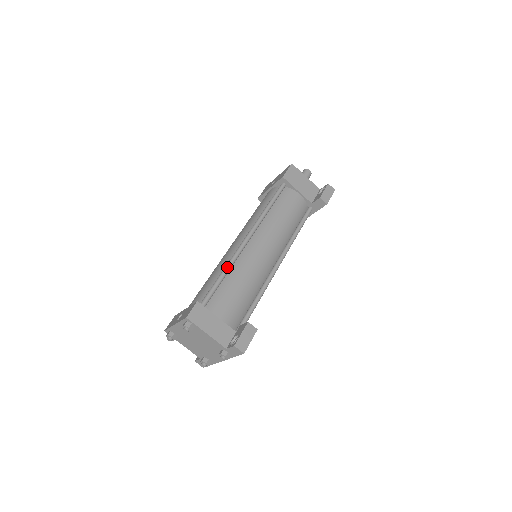
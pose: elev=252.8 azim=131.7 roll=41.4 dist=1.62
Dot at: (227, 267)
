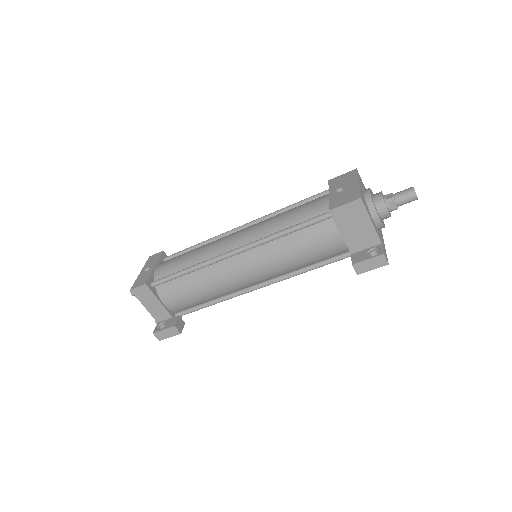
Dot at: (194, 268)
